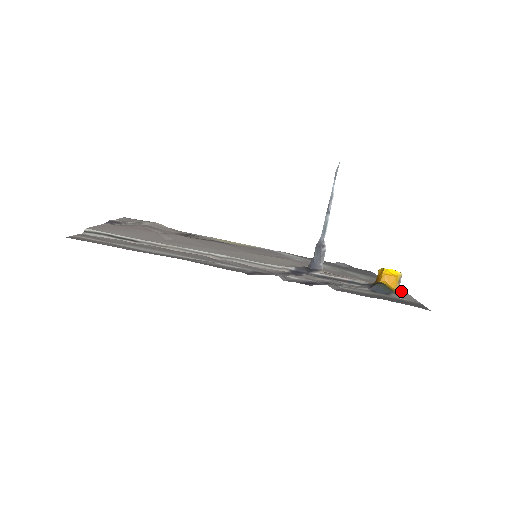
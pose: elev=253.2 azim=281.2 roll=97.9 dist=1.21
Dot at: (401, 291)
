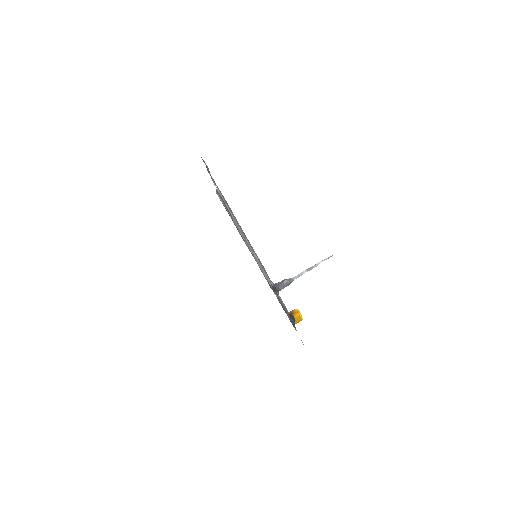
Dot at: occluded
